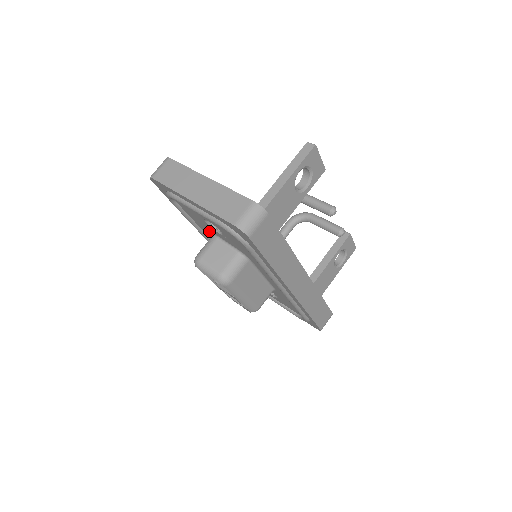
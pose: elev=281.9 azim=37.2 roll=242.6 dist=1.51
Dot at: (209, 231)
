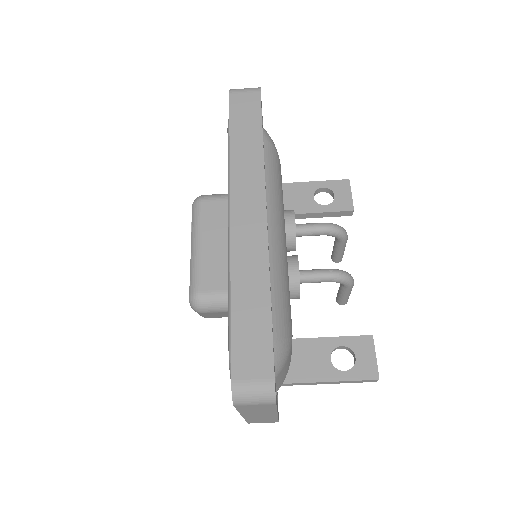
Dot at: occluded
